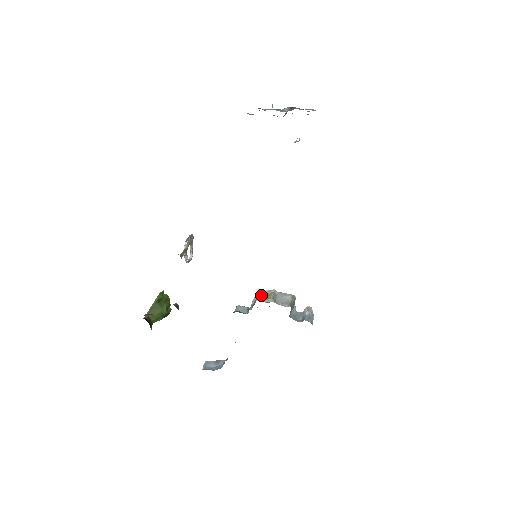
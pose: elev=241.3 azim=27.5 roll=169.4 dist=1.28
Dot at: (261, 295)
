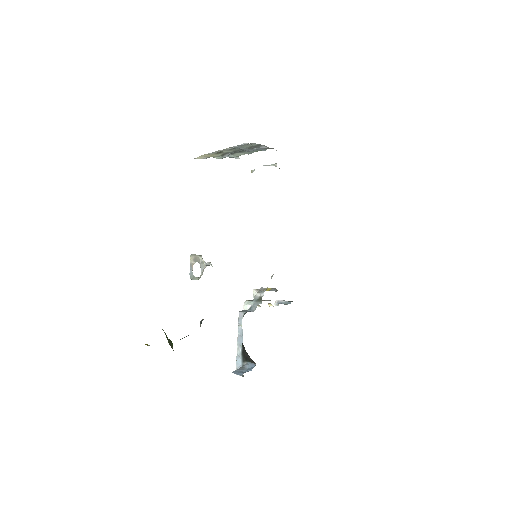
Dot at: (261, 291)
